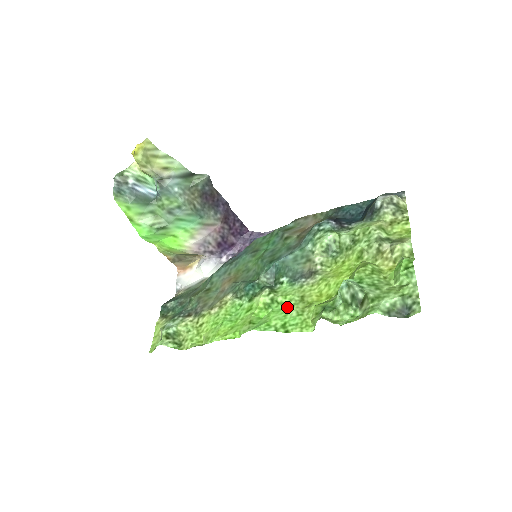
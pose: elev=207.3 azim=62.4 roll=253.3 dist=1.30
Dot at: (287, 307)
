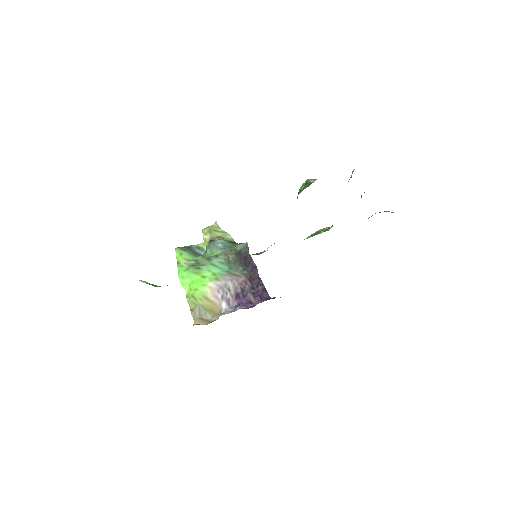
Dot at: occluded
